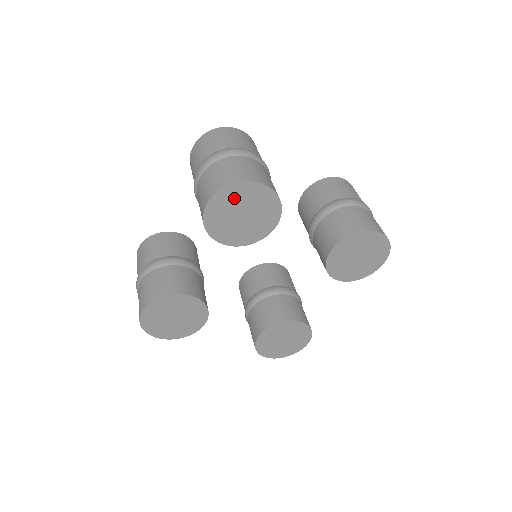
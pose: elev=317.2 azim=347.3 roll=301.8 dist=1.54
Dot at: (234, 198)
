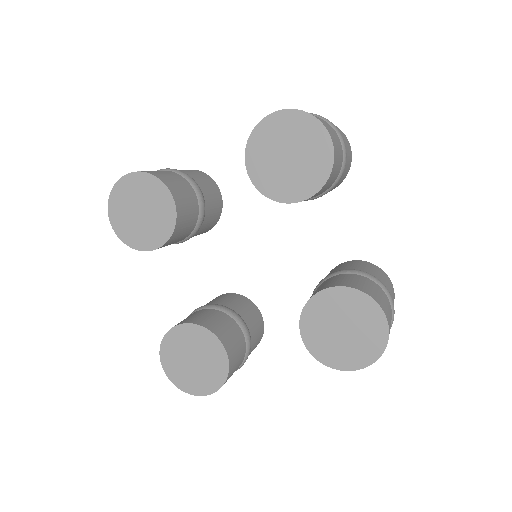
Dot at: (122, 204)
